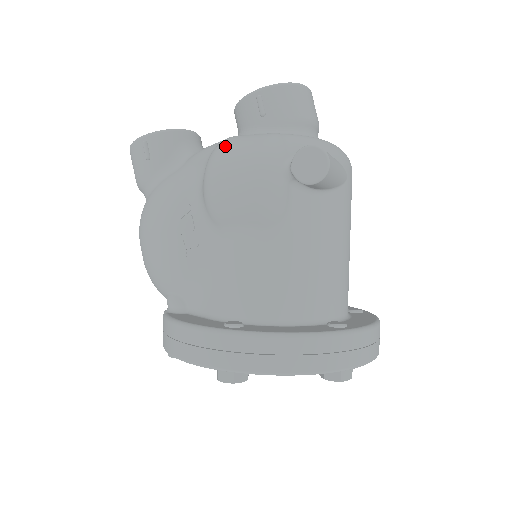
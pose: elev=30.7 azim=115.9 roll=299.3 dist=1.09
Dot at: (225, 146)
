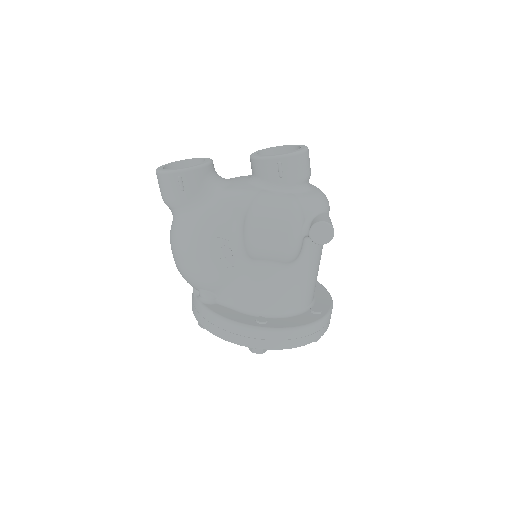
Dot at: (263, 210)
